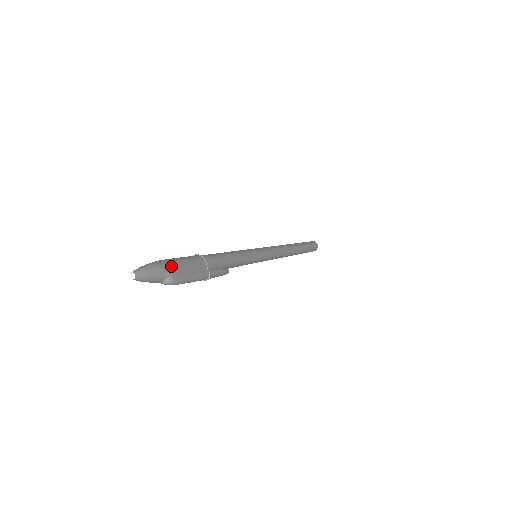
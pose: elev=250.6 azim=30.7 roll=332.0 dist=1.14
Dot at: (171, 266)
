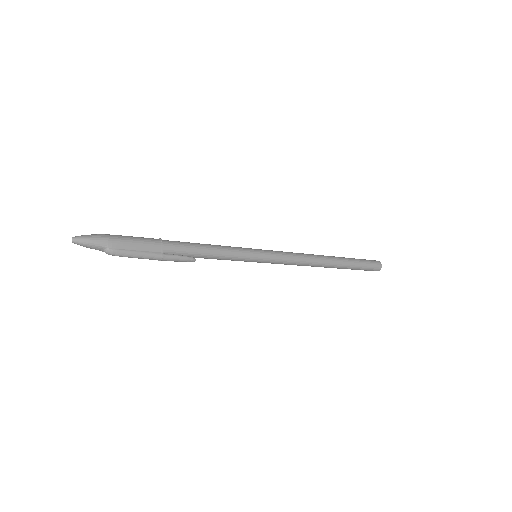
Dot at: (113, 241)
